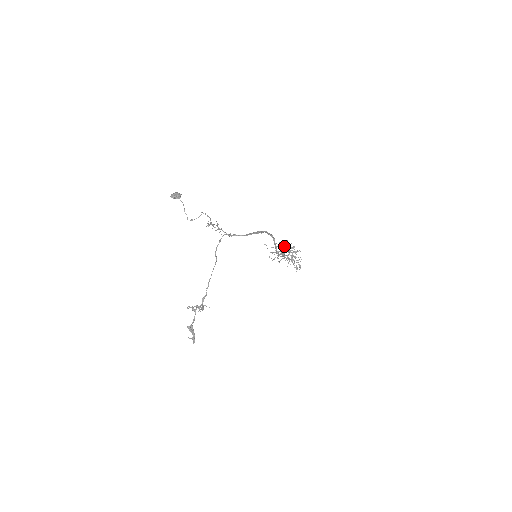
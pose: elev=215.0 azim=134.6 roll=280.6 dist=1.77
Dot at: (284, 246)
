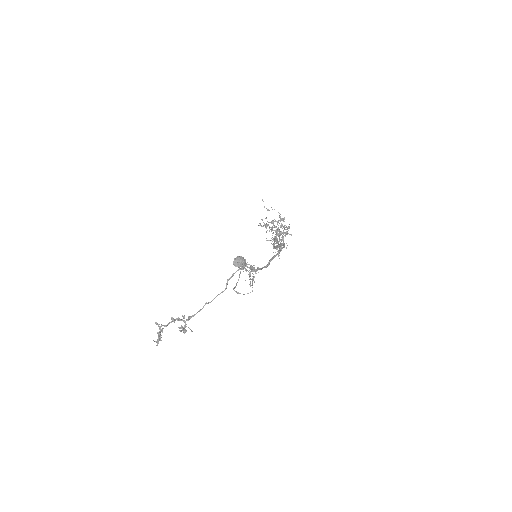
Dot at: (280, 220)
